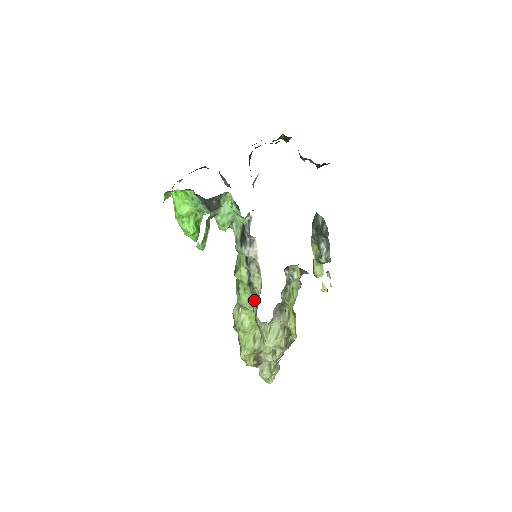
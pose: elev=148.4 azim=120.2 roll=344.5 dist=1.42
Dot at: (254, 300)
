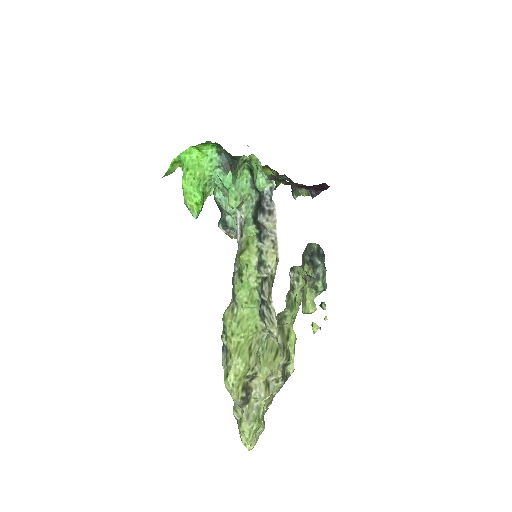
Dot at: (264, 283)
